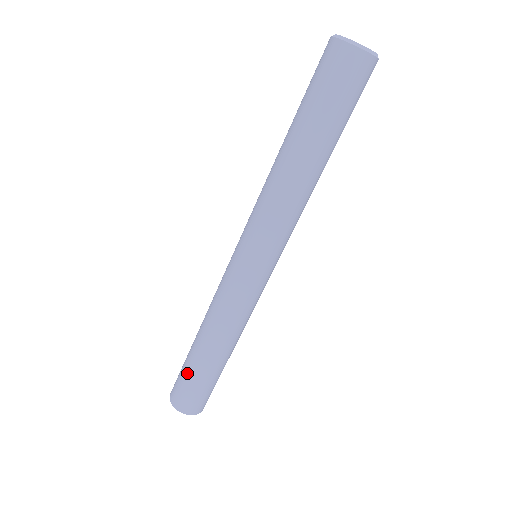
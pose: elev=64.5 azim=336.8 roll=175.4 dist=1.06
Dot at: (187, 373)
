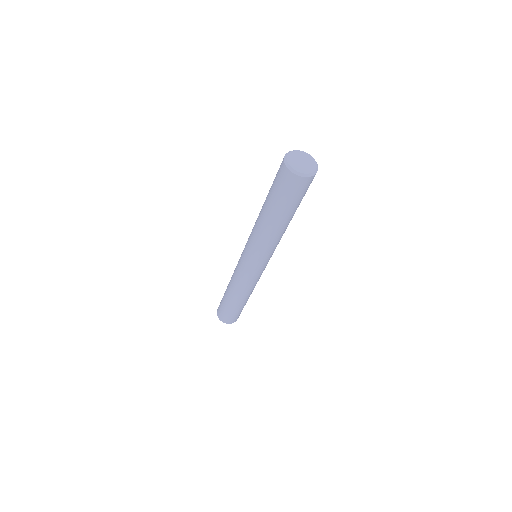
Dot at: (232, 312)
